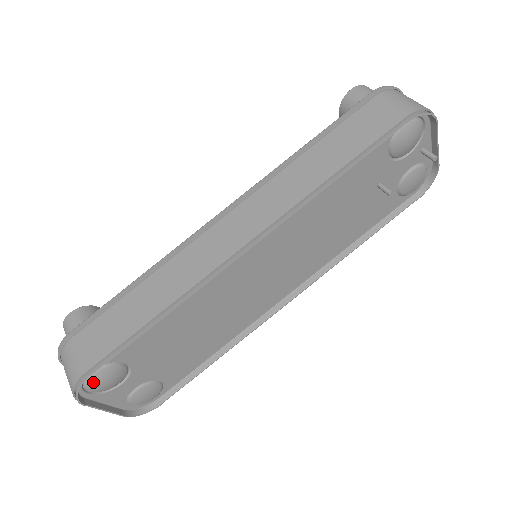
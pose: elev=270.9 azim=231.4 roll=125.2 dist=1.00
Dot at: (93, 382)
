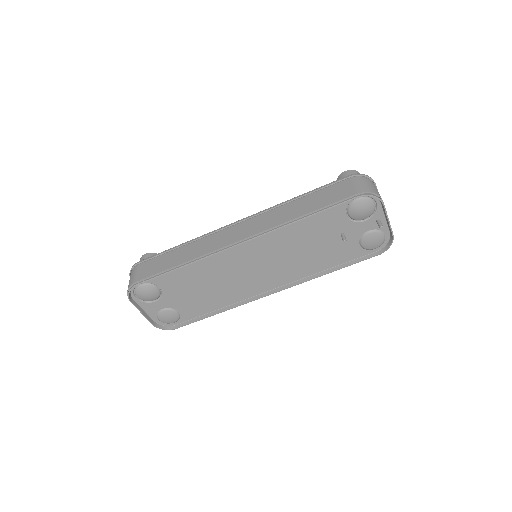
Dot at: (139, 291)
